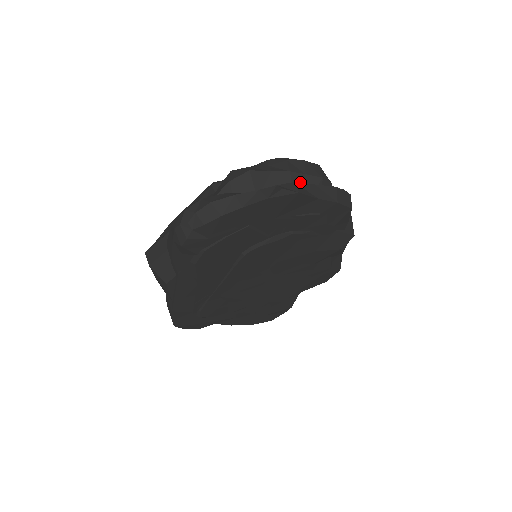
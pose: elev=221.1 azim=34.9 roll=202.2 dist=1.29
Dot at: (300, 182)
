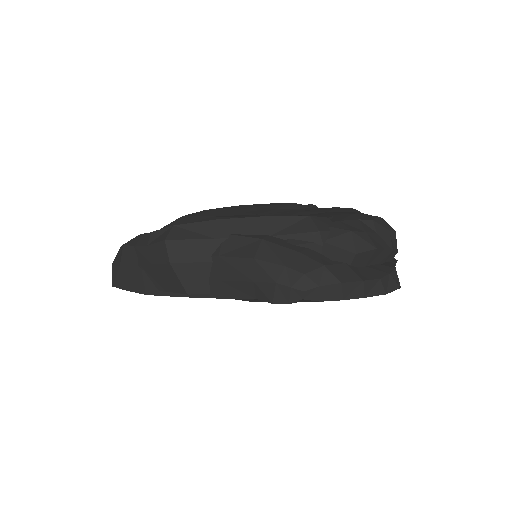
Dot at: (388, 258)
